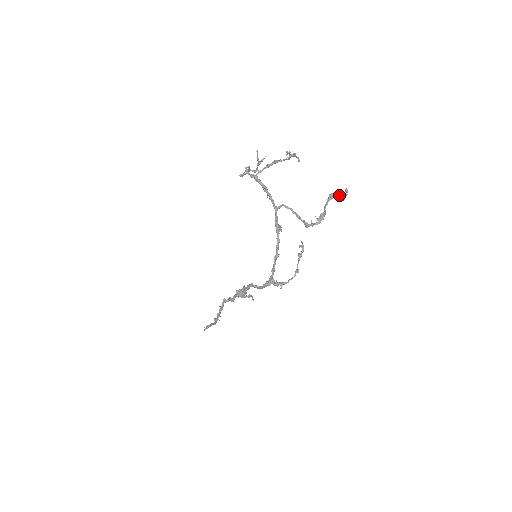
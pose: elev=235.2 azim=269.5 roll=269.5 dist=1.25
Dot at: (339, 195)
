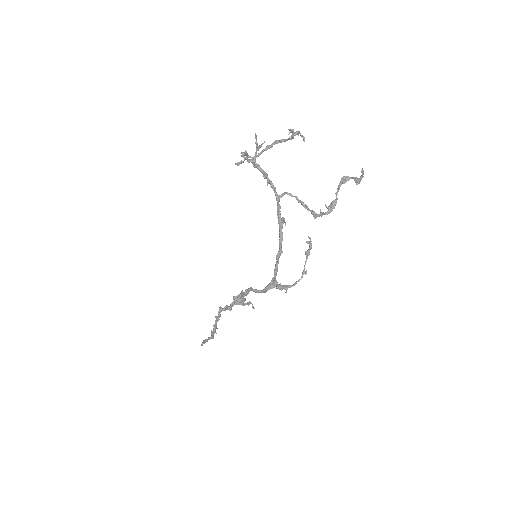
Dot at: (353, 178)
